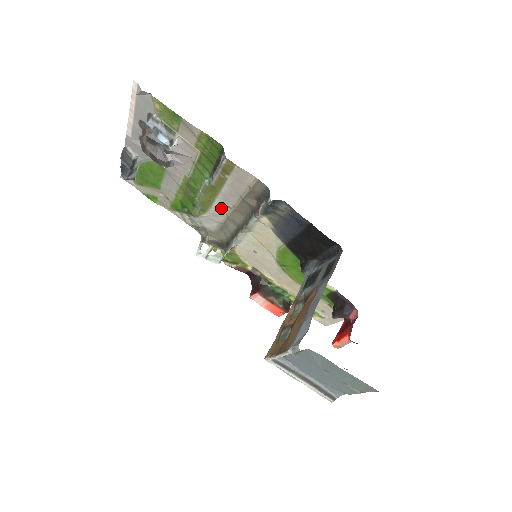
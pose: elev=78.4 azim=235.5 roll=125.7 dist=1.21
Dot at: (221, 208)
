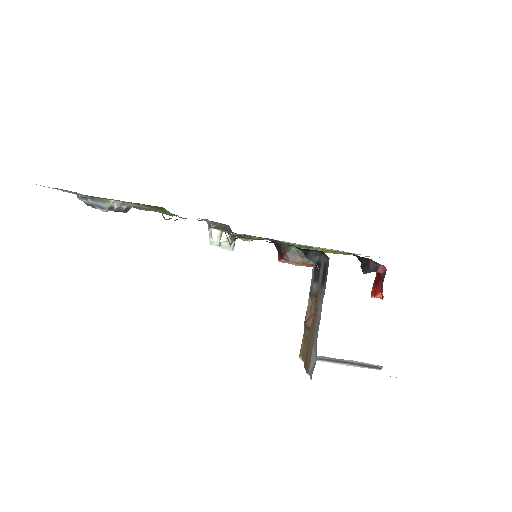
Dot at: (201, 220)
